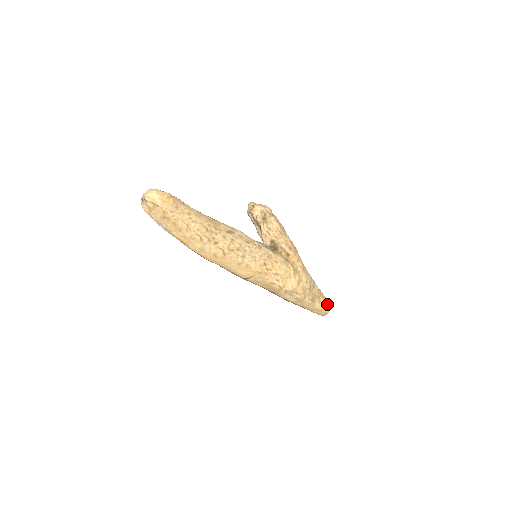
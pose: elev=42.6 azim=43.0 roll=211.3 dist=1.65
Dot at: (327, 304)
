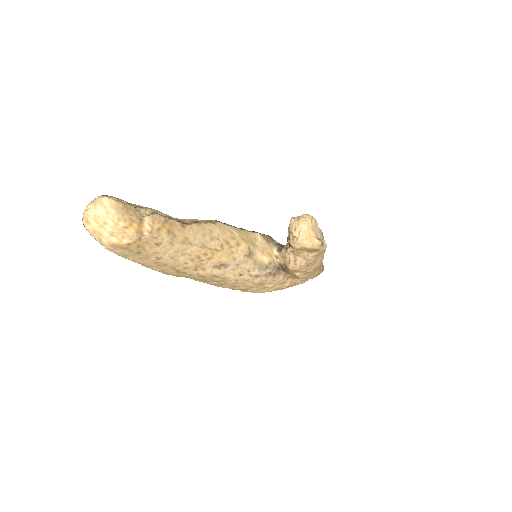
Dot at: occluded
